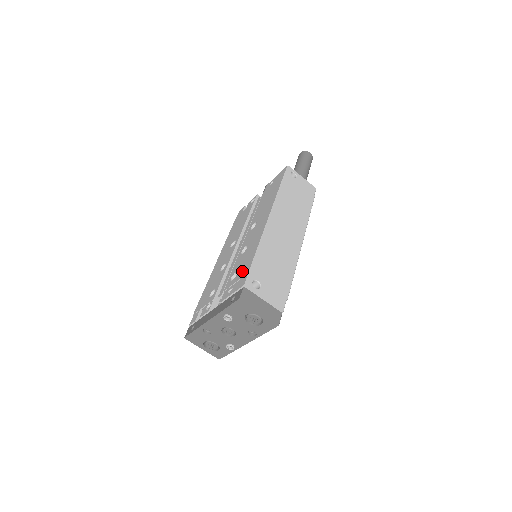
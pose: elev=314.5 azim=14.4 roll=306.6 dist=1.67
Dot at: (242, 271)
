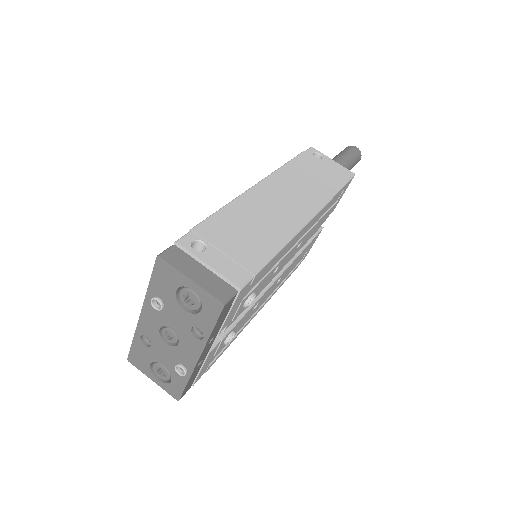
Dot at: occluded
